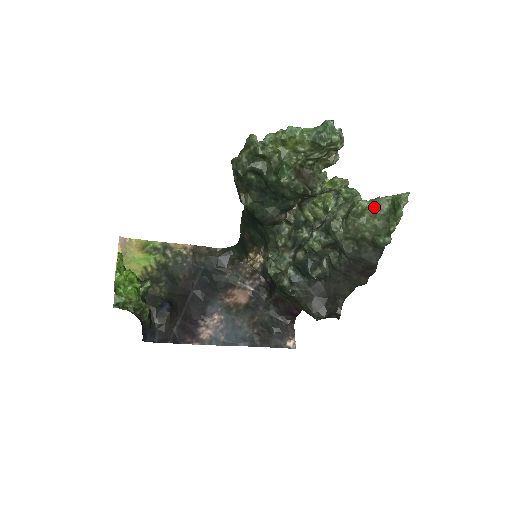
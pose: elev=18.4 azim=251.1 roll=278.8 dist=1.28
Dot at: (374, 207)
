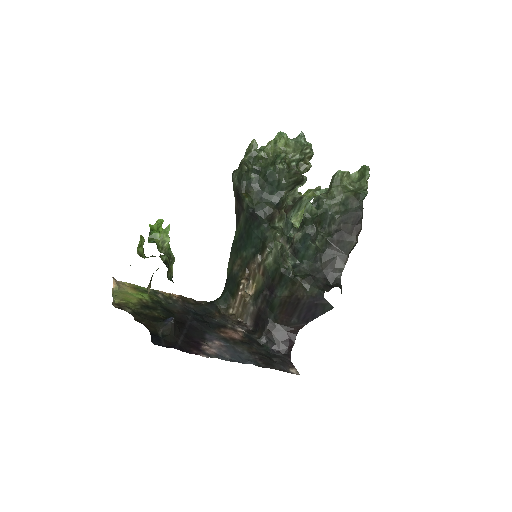
Dot at: (348, 177)
